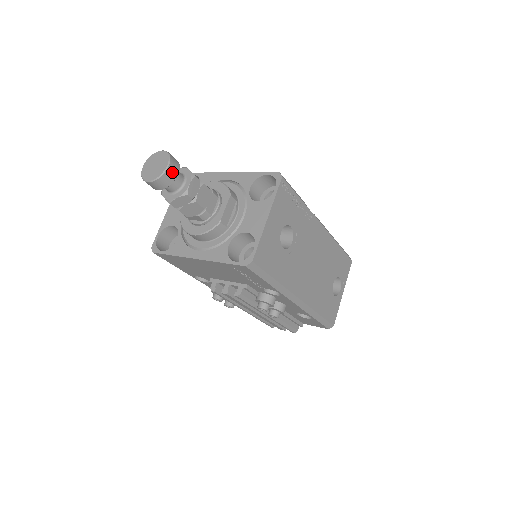
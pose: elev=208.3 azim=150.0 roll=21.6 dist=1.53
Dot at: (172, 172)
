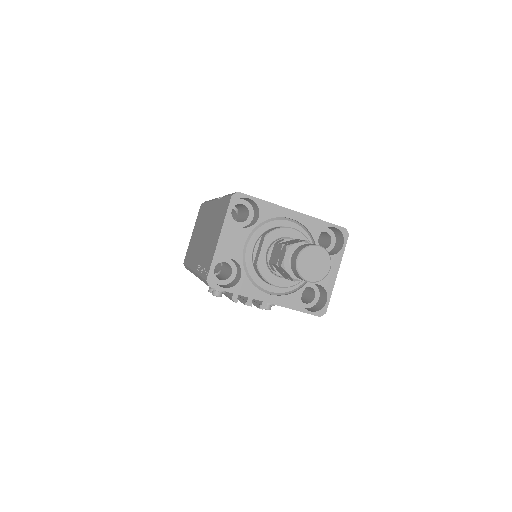
Dot at: occluded
